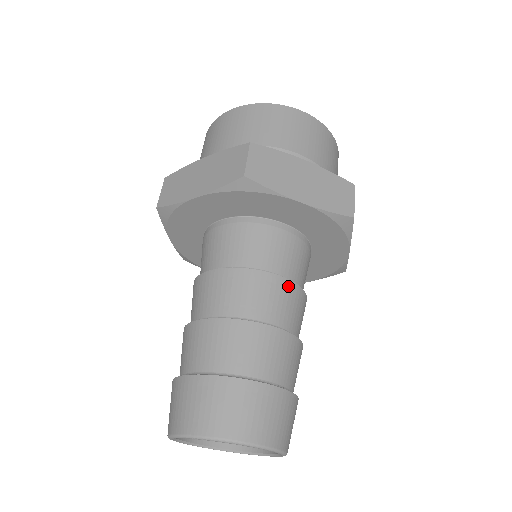
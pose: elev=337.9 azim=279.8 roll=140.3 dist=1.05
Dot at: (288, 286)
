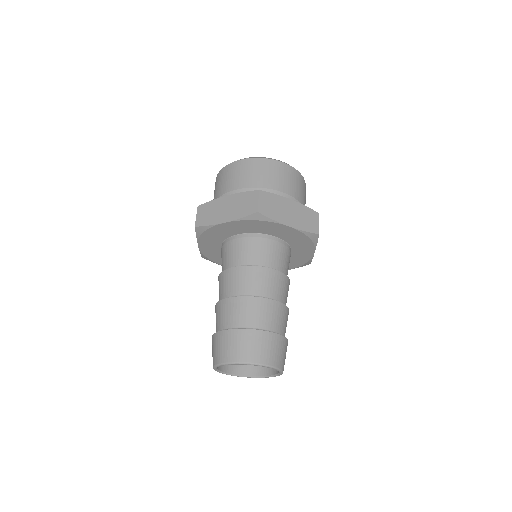
Dot at: (281, 276)
